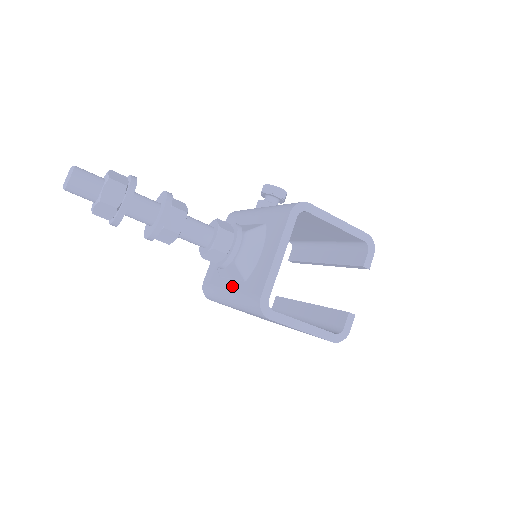
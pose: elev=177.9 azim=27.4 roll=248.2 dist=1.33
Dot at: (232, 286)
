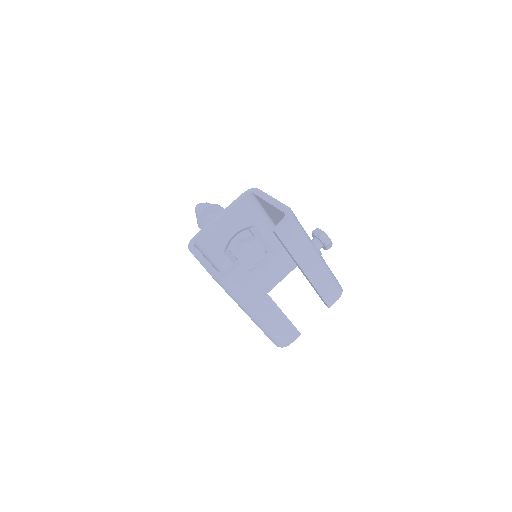
Dot at: occluded
